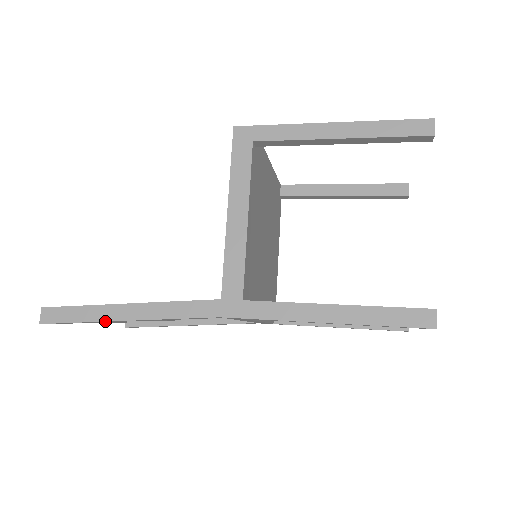
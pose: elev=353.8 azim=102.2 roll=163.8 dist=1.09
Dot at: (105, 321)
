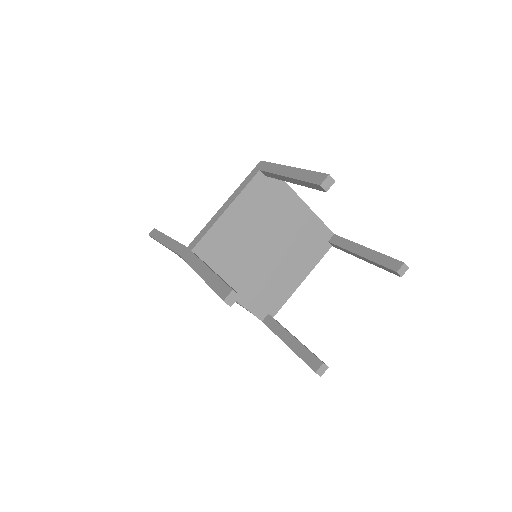
Dot at: (159, 242)
